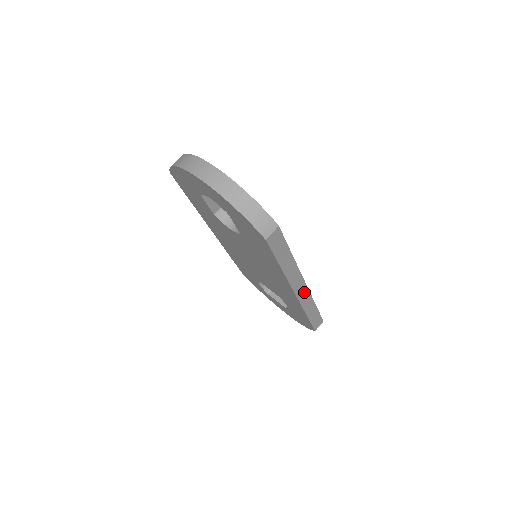
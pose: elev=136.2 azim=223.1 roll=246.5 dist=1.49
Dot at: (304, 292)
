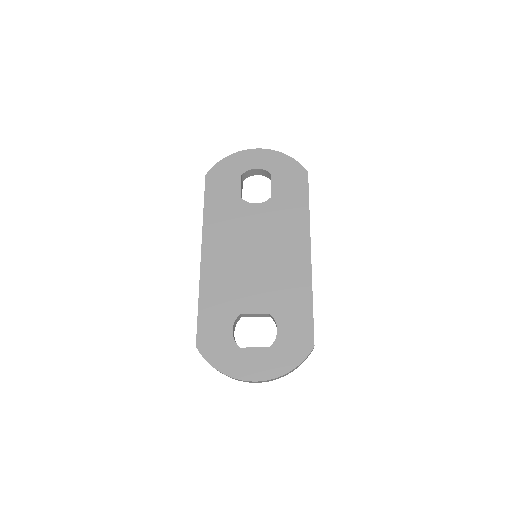
Dot at: occluded
